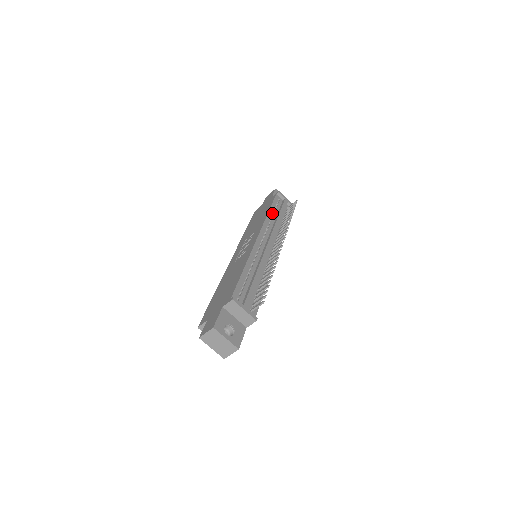
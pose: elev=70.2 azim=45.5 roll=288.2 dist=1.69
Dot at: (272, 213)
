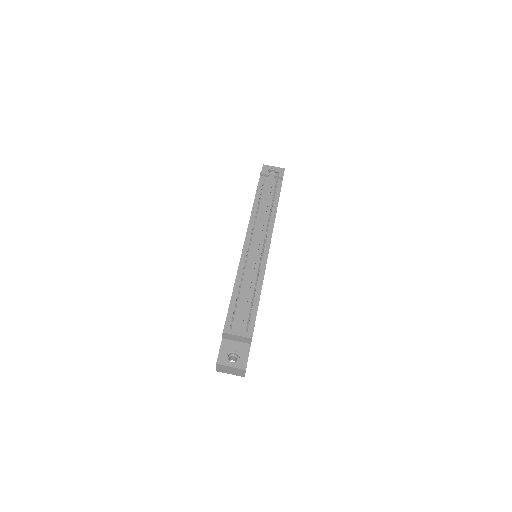
Dot at: (257, 203)
